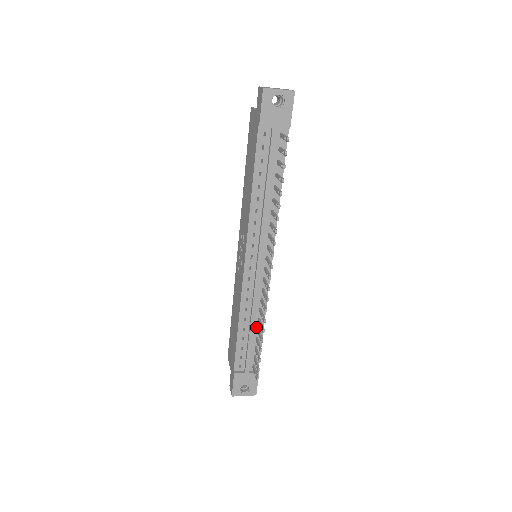
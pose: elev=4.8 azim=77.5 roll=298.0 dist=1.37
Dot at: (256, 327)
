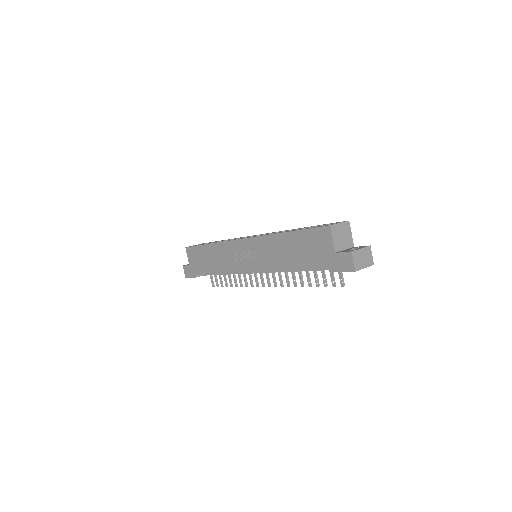
Dot at: occluded
